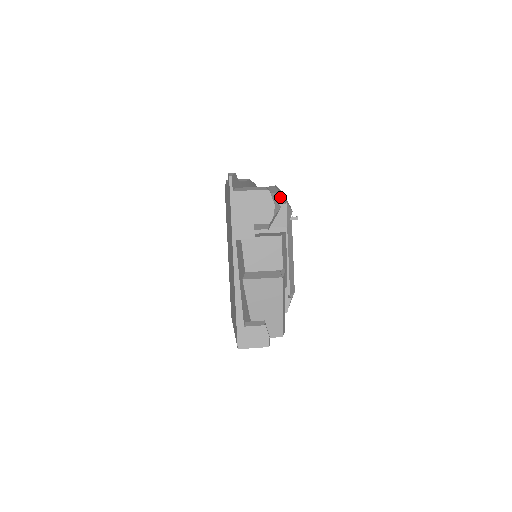
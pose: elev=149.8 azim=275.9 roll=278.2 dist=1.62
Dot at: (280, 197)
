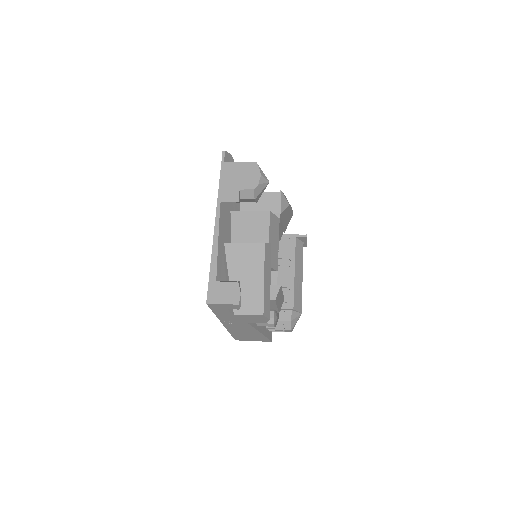
Dot at: occluded
